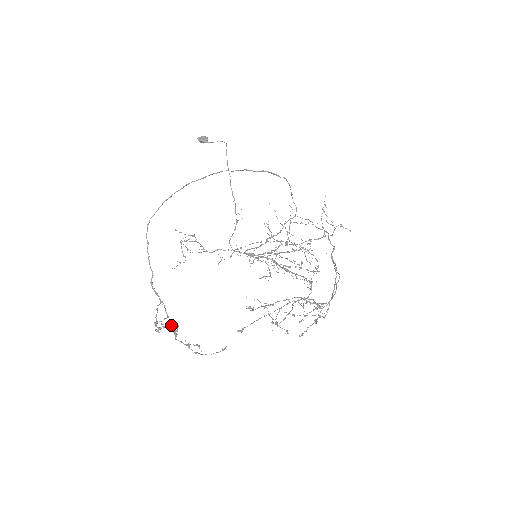
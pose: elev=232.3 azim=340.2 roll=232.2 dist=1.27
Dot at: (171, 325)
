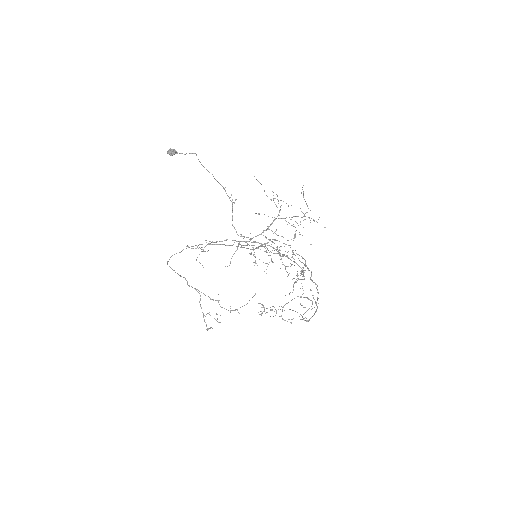
Dot at: occluded
